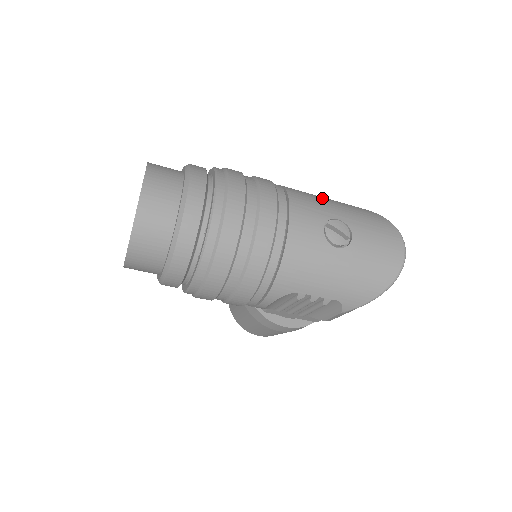
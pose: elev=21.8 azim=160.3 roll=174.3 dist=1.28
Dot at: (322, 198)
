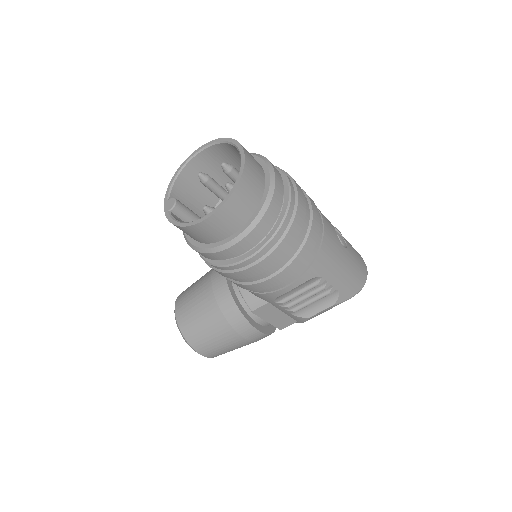
Dot at: occluded
